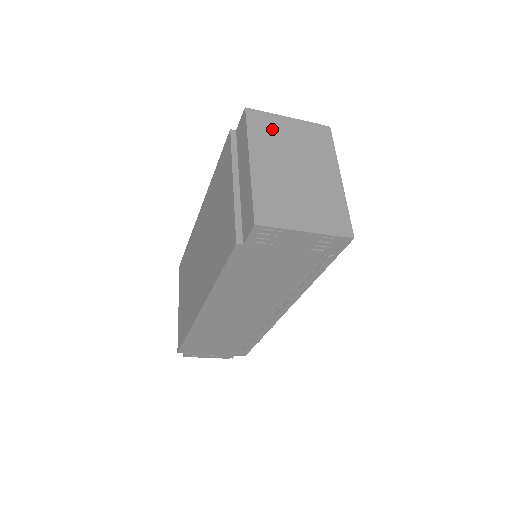
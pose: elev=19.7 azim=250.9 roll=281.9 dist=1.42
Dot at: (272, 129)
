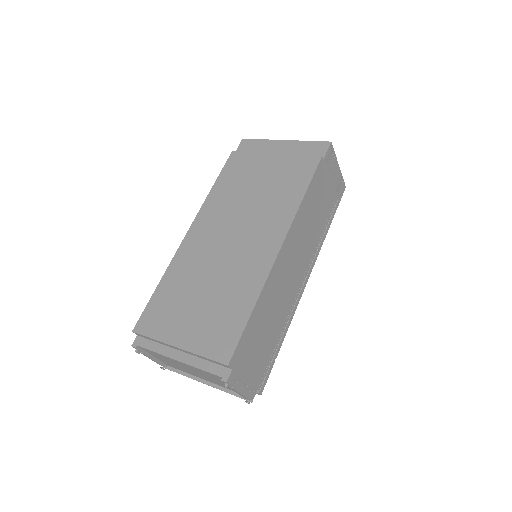
Dot at: occluded
